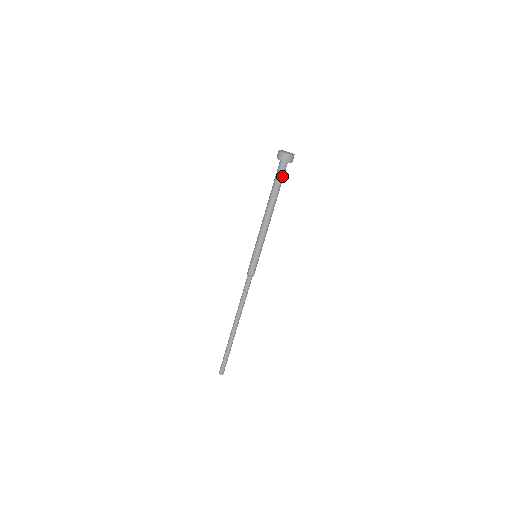
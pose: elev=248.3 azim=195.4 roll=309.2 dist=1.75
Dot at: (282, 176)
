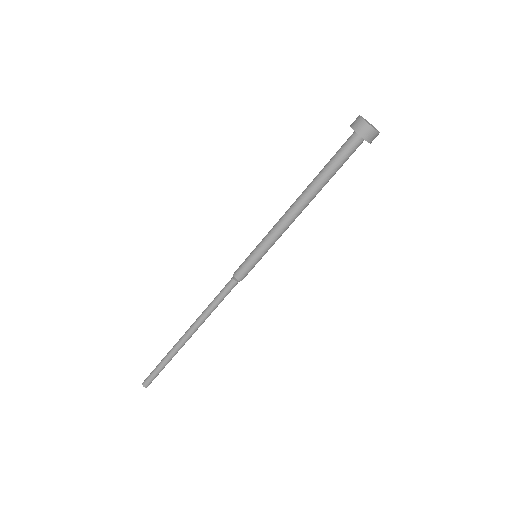
Dot at: (348, 158)
